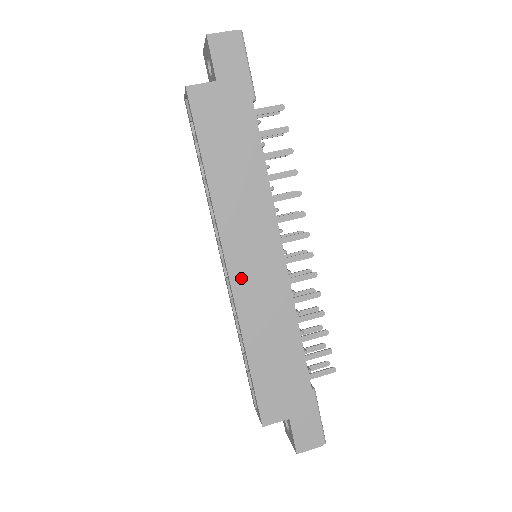
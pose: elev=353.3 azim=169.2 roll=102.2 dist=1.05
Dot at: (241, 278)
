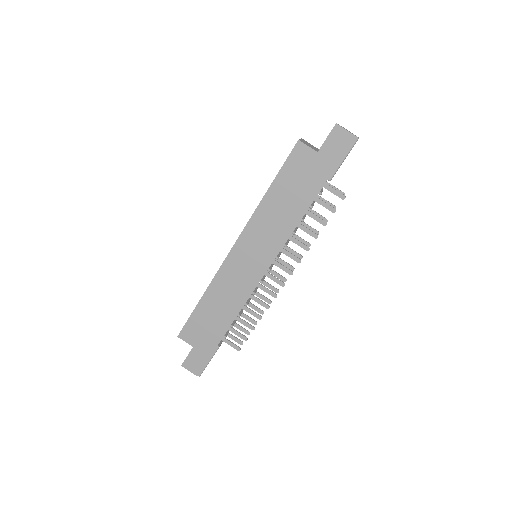
Dot at: (234, 260)
